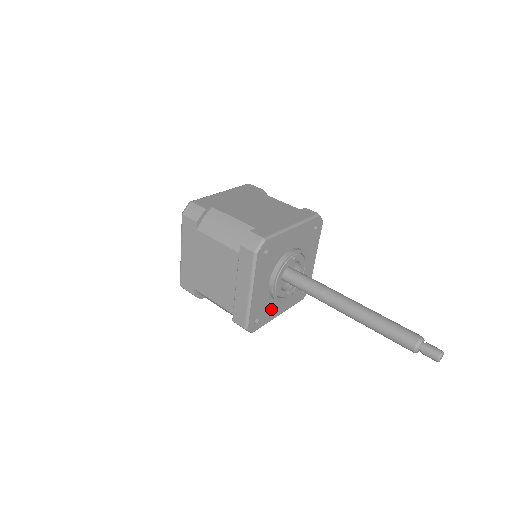
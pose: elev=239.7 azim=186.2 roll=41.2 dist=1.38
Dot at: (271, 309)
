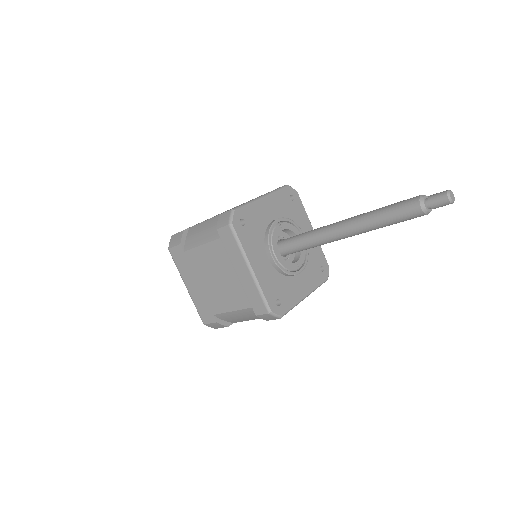
Dot at: (290, 289)
